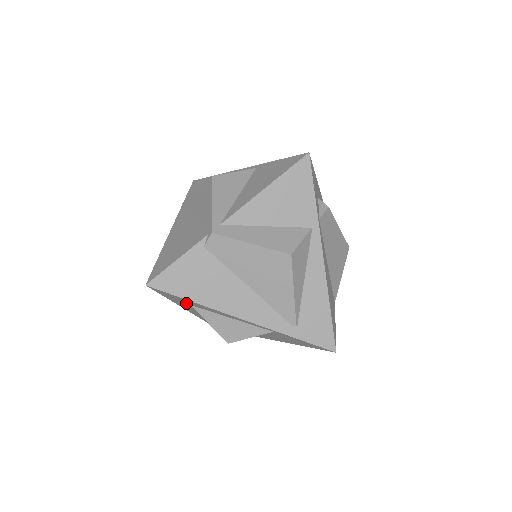
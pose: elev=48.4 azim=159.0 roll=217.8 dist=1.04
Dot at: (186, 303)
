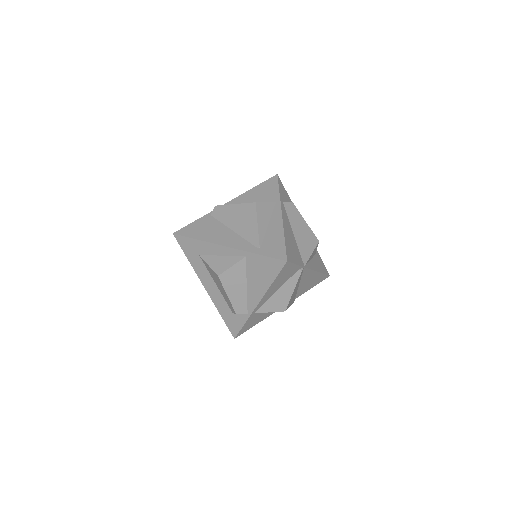
Dot at: (196, 254)
